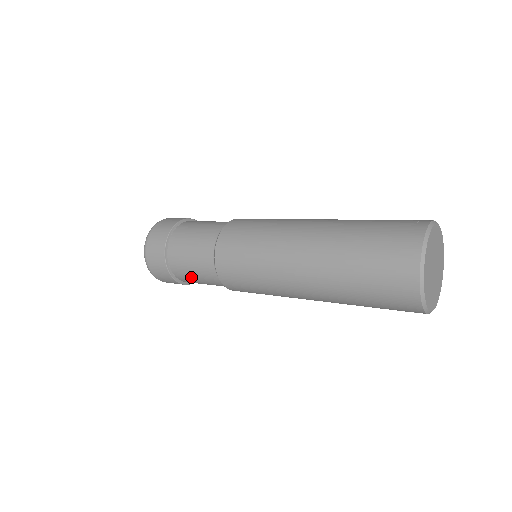
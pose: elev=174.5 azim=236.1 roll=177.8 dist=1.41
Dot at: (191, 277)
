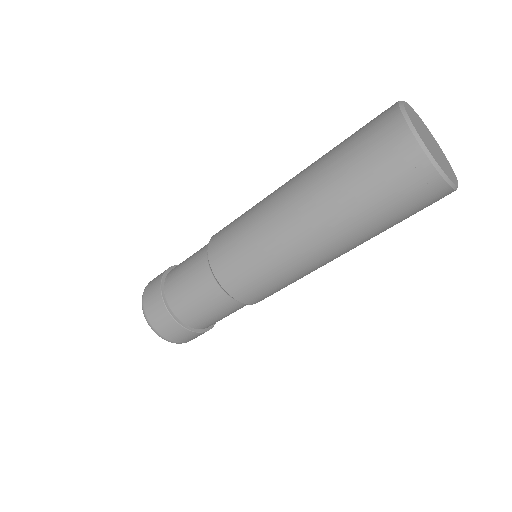
Dot at: (182, 265)
